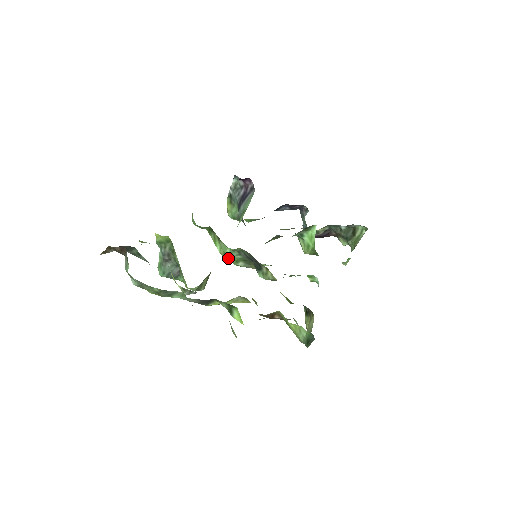
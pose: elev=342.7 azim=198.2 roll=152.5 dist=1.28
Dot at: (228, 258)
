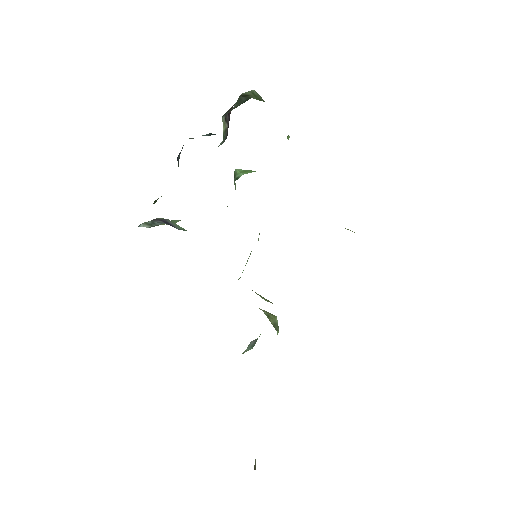
Dot at: occluded
